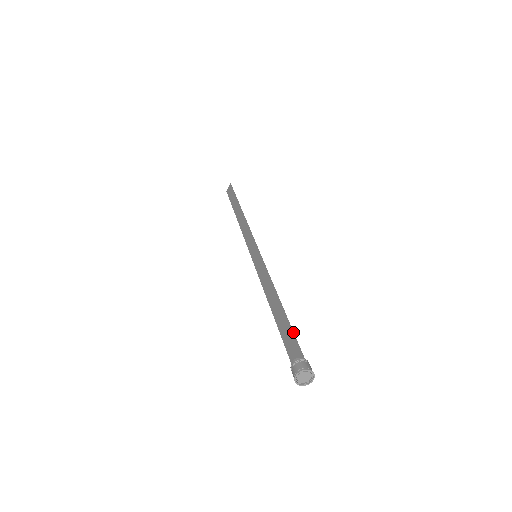
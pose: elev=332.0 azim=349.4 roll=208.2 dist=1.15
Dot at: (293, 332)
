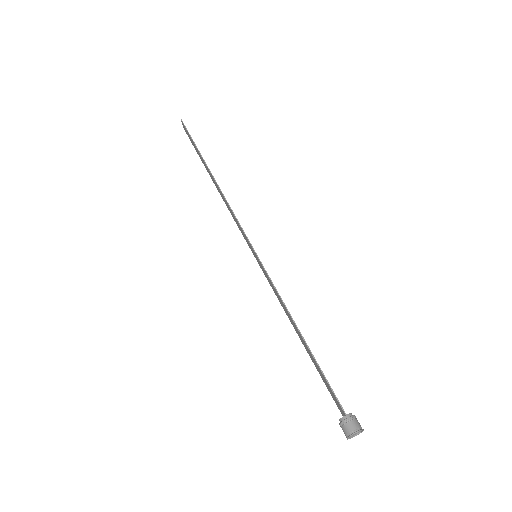
Dot at: (327, 381)
